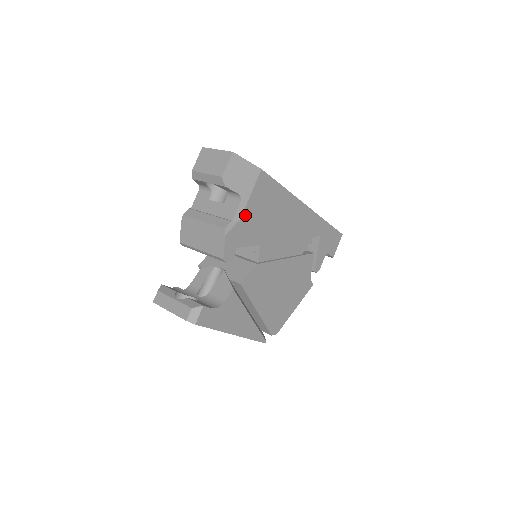
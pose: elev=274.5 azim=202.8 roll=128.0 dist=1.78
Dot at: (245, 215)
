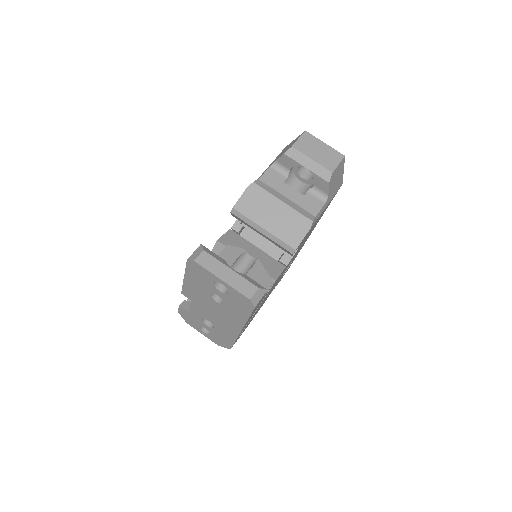
Dot at: occluded
